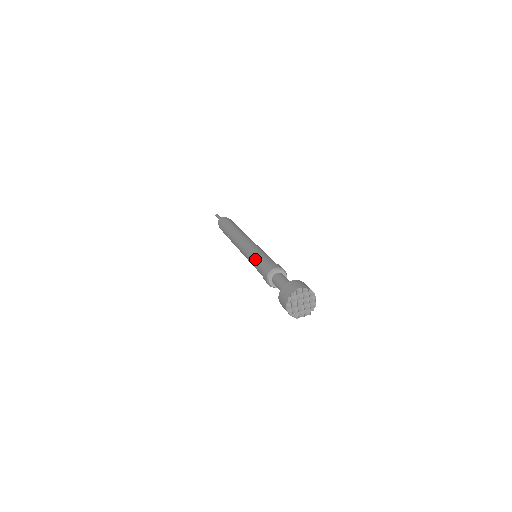
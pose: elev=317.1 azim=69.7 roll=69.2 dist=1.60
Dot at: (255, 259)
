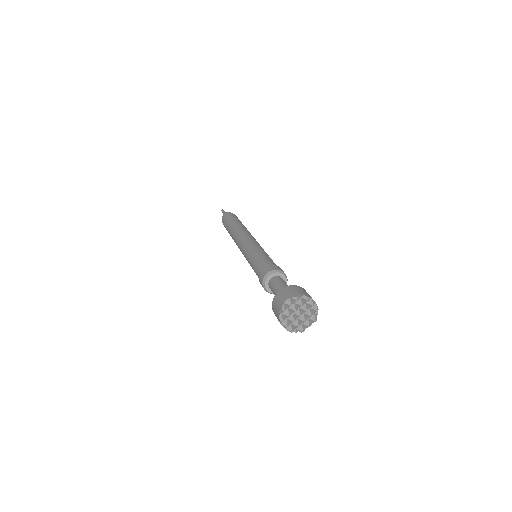
Dot at: (251, 265)
